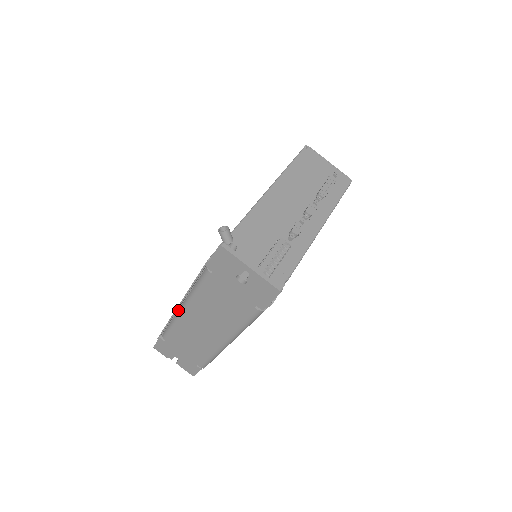
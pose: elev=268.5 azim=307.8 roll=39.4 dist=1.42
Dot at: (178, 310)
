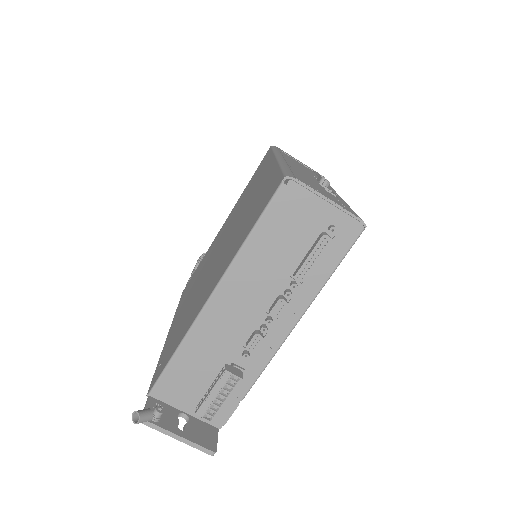
Dot at: occluded
